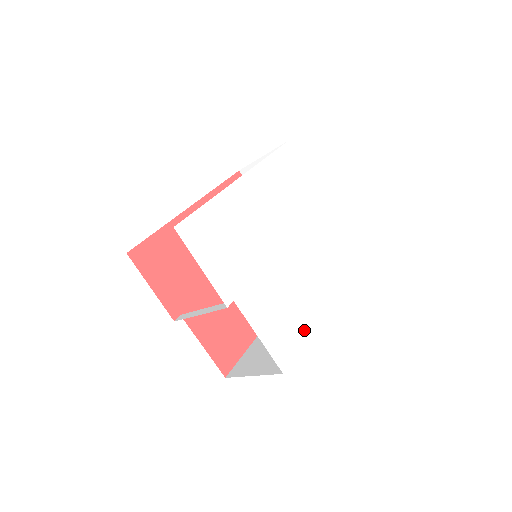
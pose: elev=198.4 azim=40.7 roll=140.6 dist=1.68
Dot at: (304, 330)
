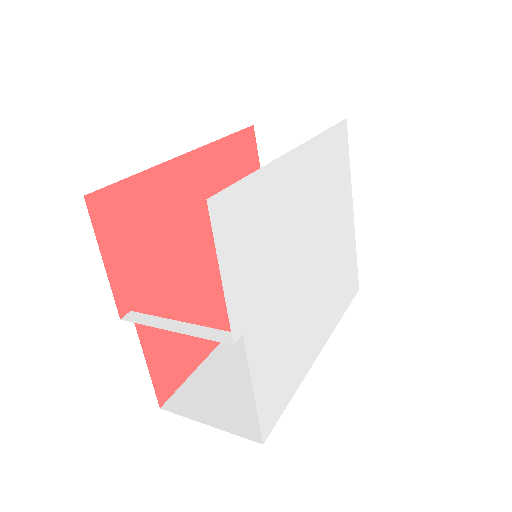
Dot at: (296, 381)
